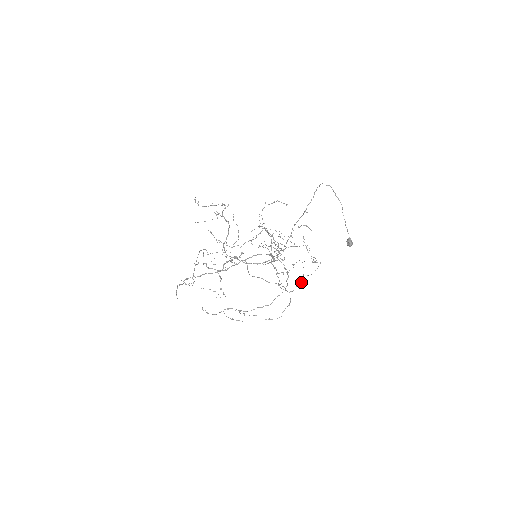
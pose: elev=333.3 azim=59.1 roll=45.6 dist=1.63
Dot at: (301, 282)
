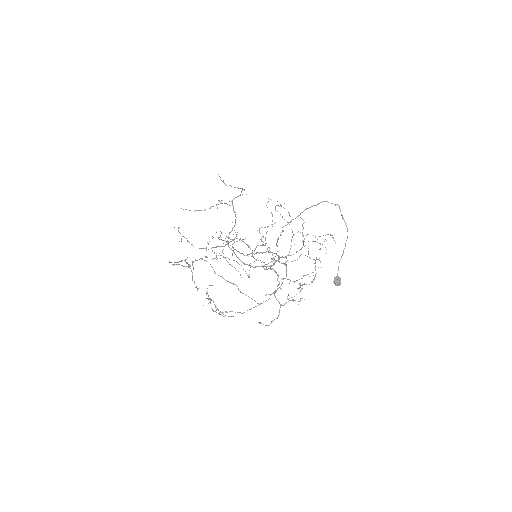
Dot at: (293, 299)
